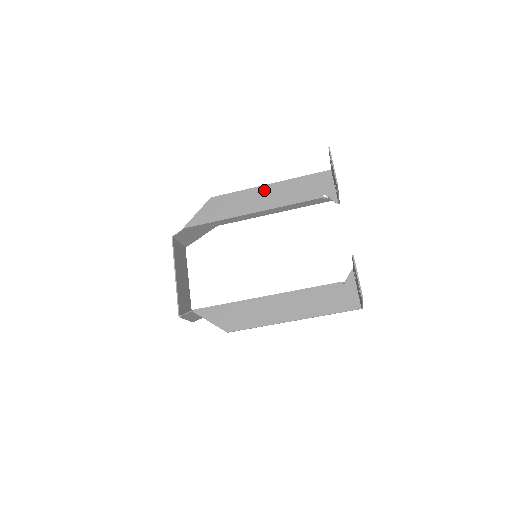
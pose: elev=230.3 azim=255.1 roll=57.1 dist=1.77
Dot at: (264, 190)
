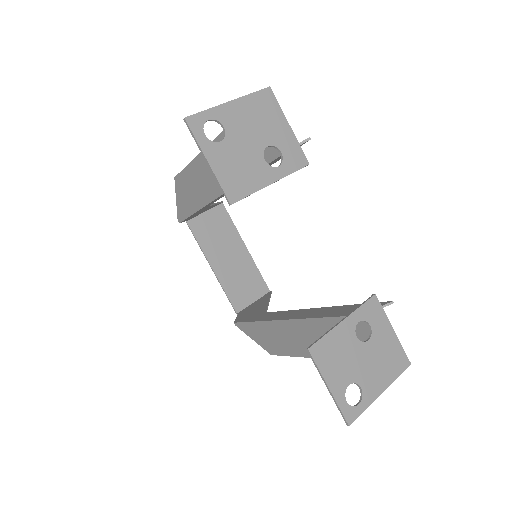
Dot at: occluded
